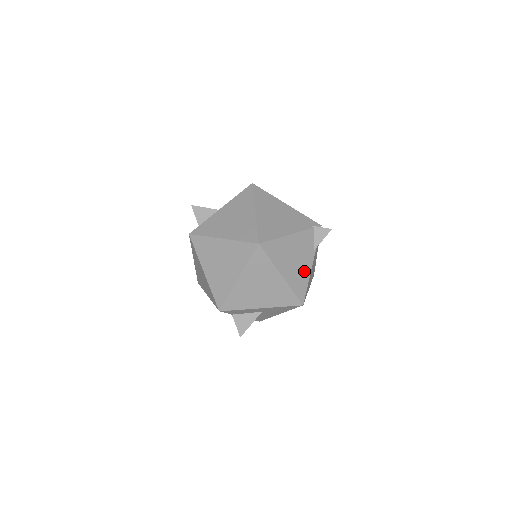
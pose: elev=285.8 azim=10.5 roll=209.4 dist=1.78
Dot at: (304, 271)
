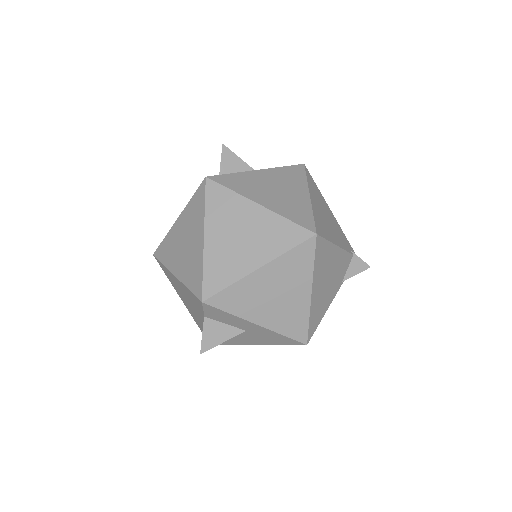
Dot at: (326, 301)
